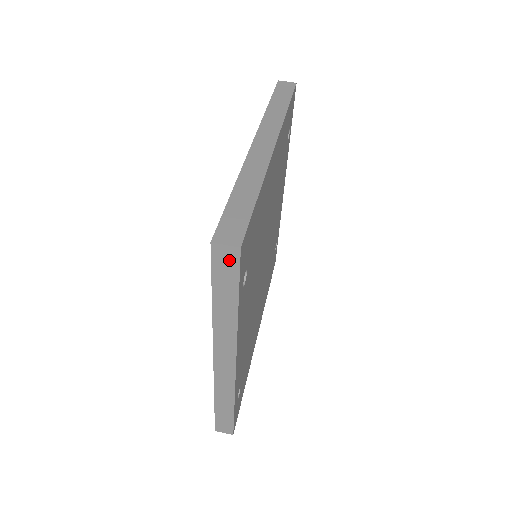
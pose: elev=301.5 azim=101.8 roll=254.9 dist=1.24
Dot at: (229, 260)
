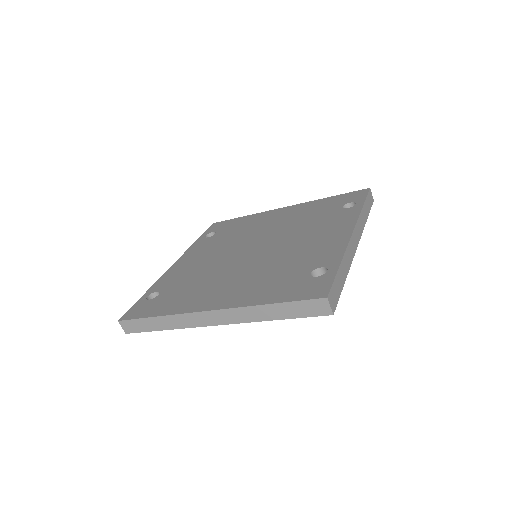
Dot at: occluded
